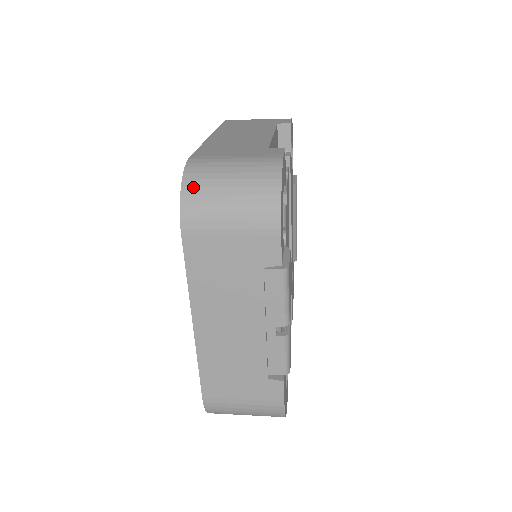
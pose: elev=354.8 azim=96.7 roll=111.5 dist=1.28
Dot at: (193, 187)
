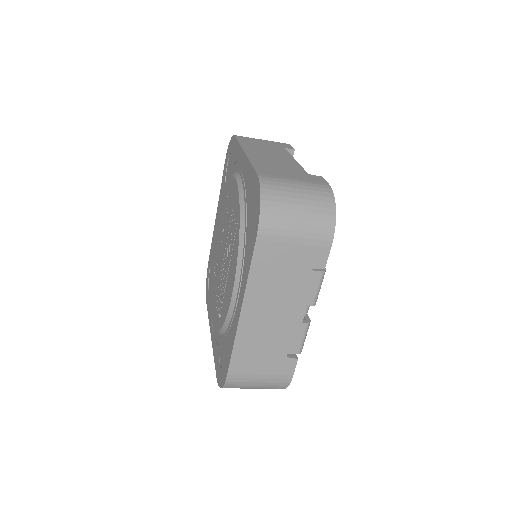
Dot at: (270, 201)
